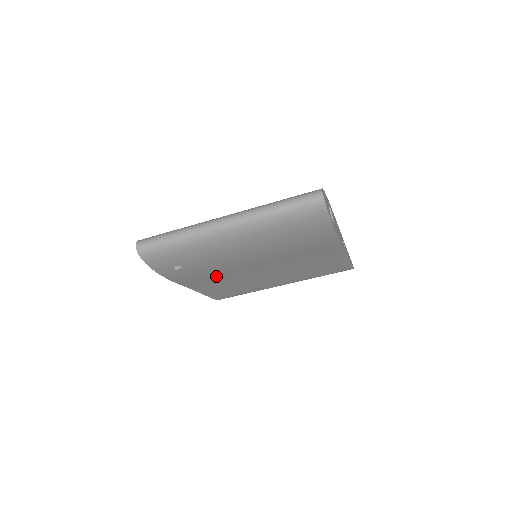
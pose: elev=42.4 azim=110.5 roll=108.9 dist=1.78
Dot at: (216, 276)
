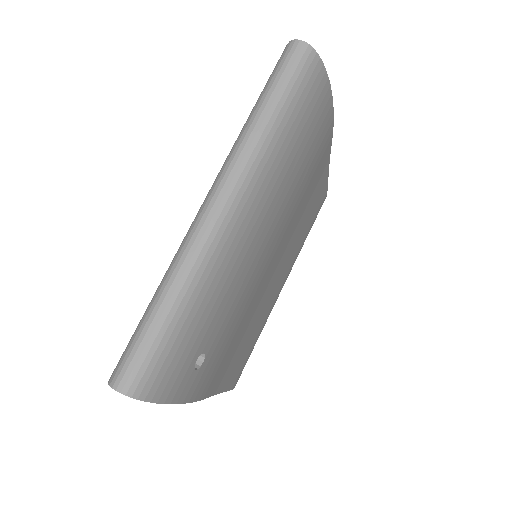
Dot at: (237, 333)
